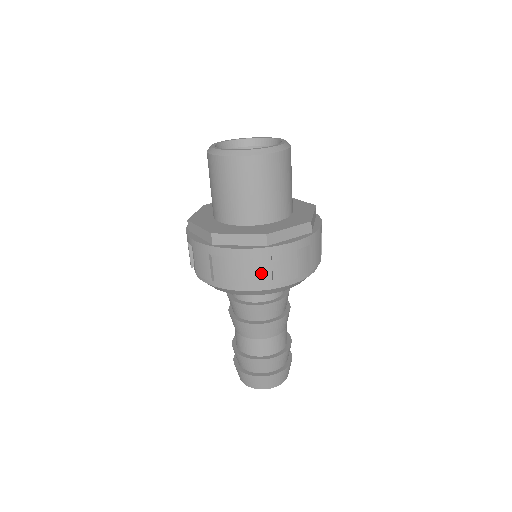
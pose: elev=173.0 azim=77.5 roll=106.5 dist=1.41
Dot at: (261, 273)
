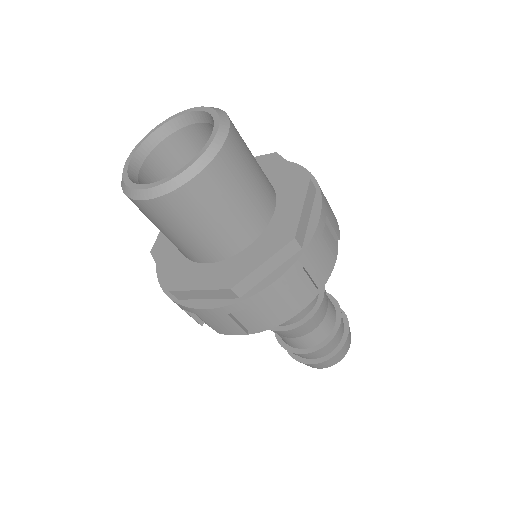
Dot at: (249, 320)
